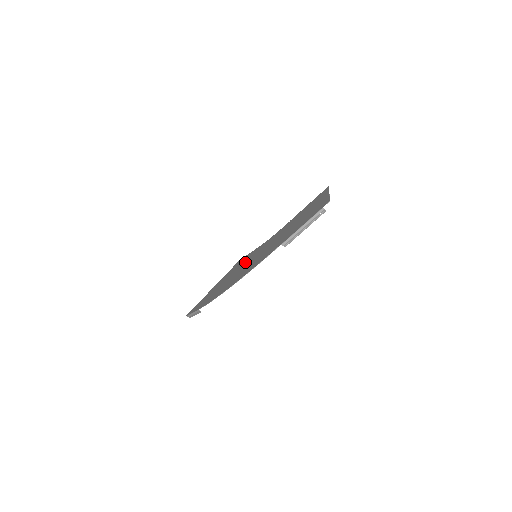
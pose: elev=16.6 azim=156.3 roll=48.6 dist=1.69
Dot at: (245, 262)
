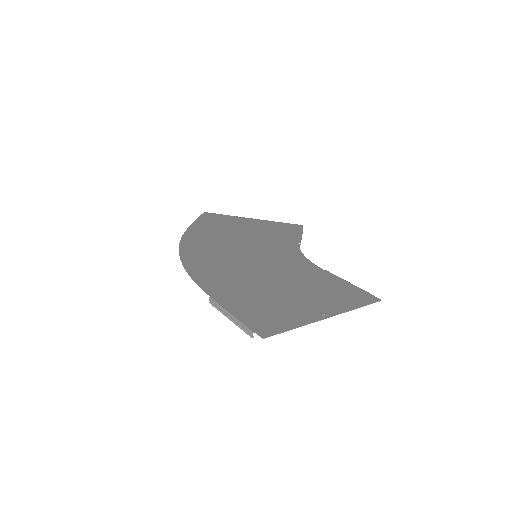
Dot at: (262, 243)
